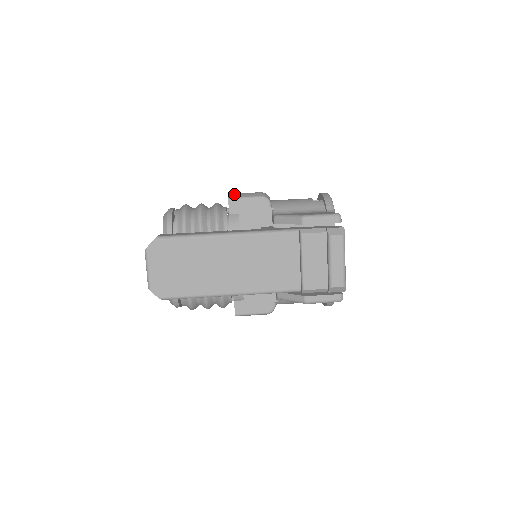
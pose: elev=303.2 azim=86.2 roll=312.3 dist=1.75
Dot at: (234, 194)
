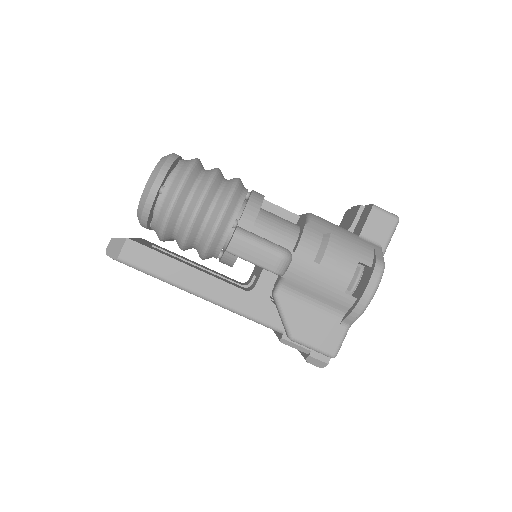
Dot at: (239, 244)
